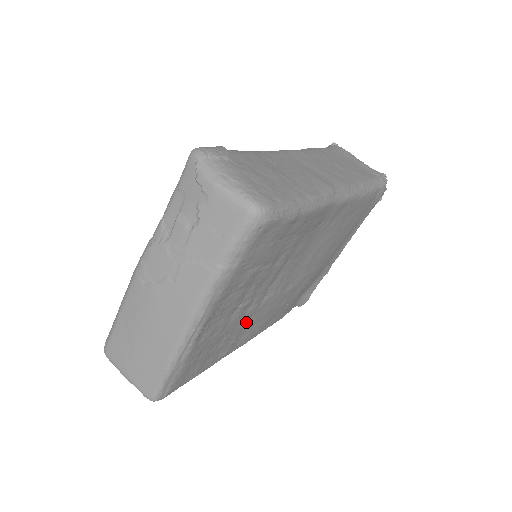
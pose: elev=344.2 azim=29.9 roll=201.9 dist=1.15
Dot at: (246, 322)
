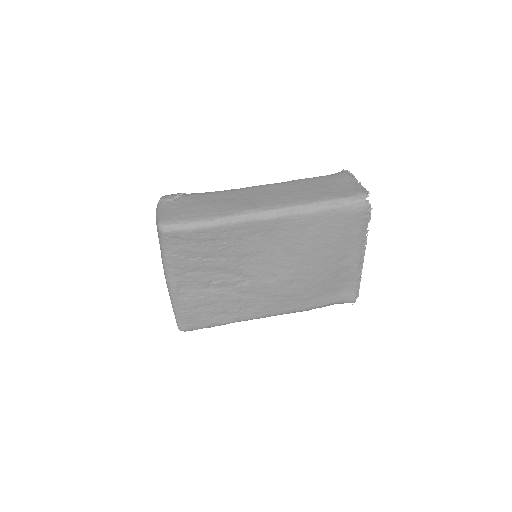
Dot at: (238, 297)
